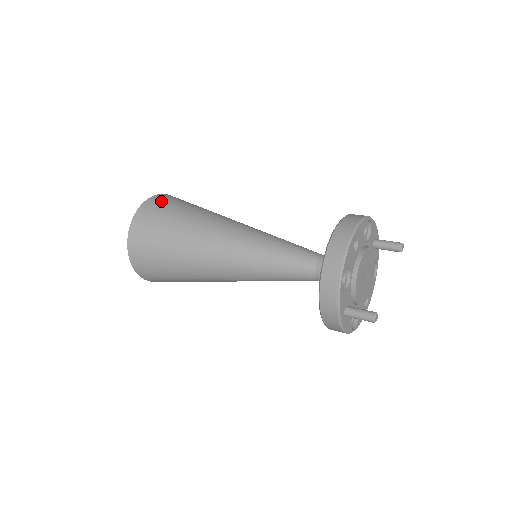
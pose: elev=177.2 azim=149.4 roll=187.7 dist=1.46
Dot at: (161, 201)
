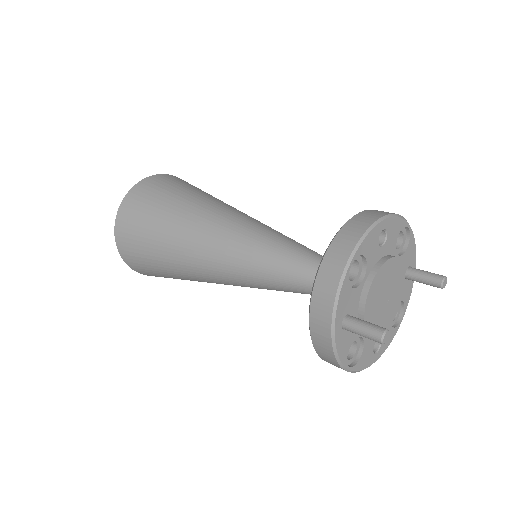
Dot at: (176, 179)
